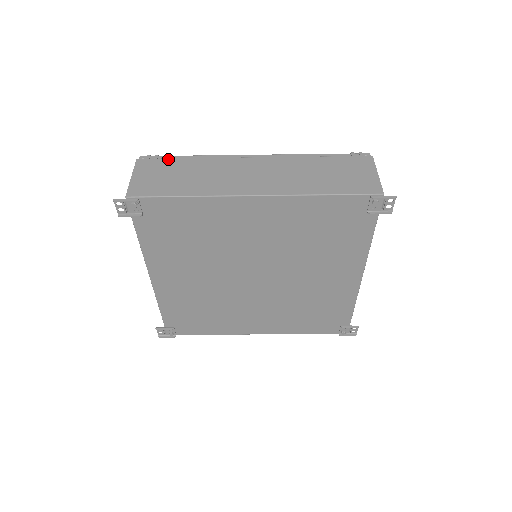
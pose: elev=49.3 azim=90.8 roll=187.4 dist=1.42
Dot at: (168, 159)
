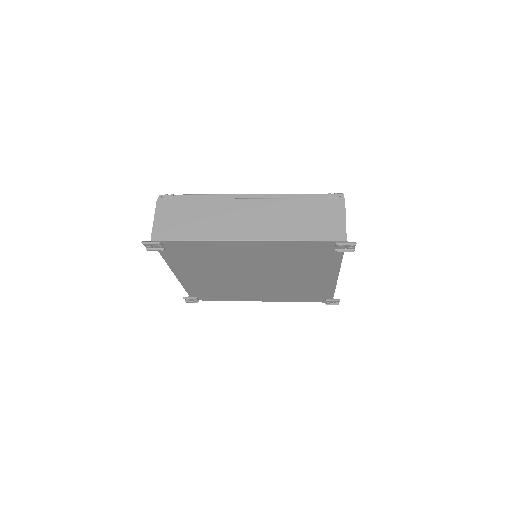
Dot at: (181, 200)
